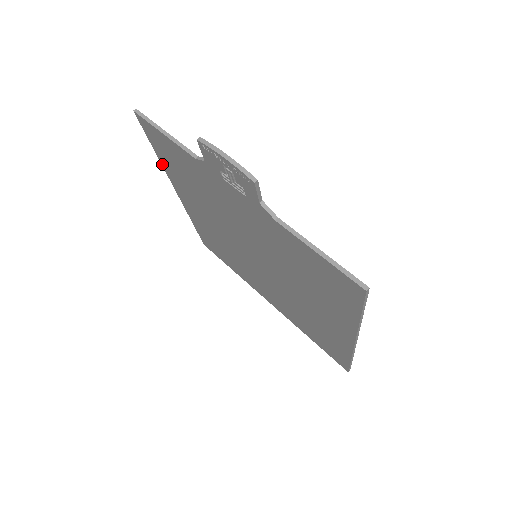
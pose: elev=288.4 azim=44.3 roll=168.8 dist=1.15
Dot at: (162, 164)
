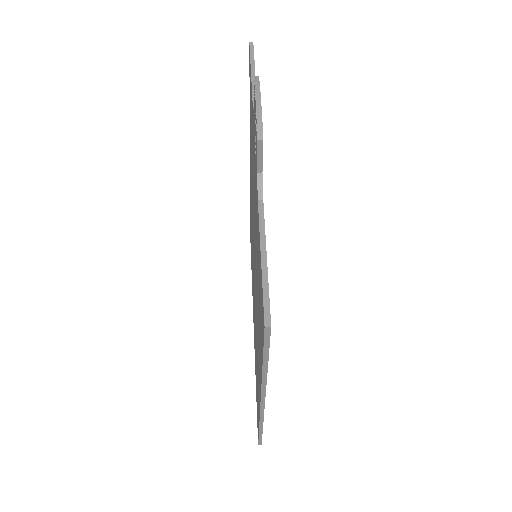
Dot at: occluded
